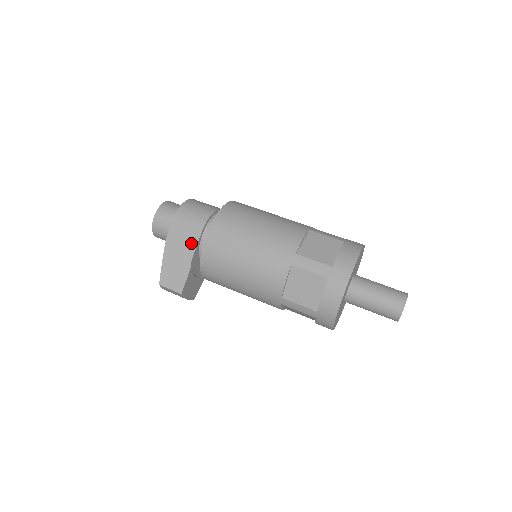
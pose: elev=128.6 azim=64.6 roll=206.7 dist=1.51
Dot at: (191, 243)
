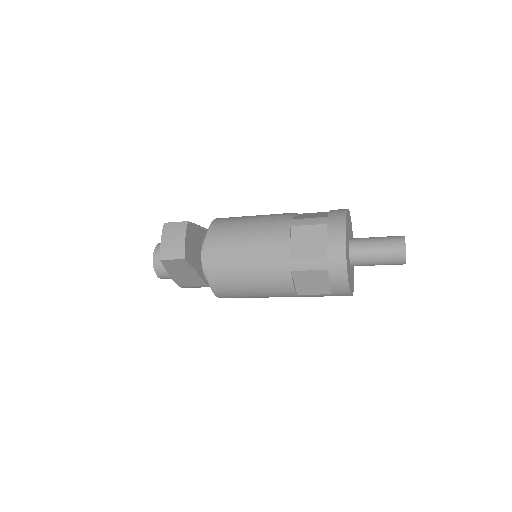
Dot at: occluded
